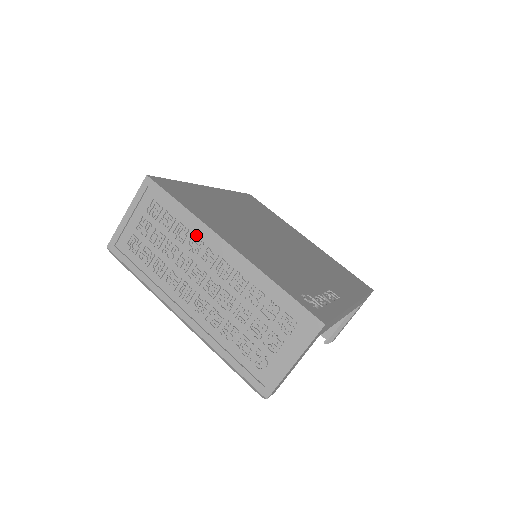
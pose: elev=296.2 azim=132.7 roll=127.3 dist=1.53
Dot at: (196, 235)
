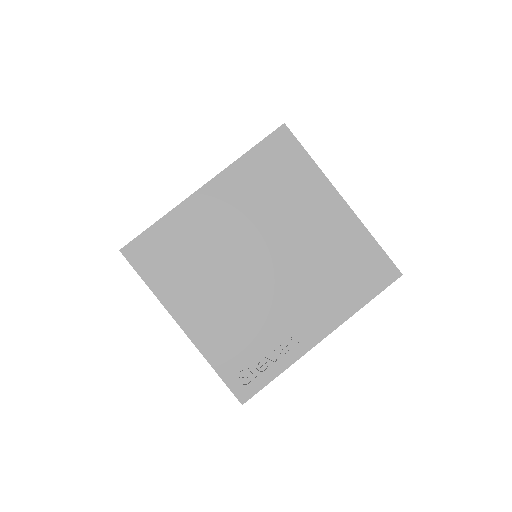
Dot at: occluded
